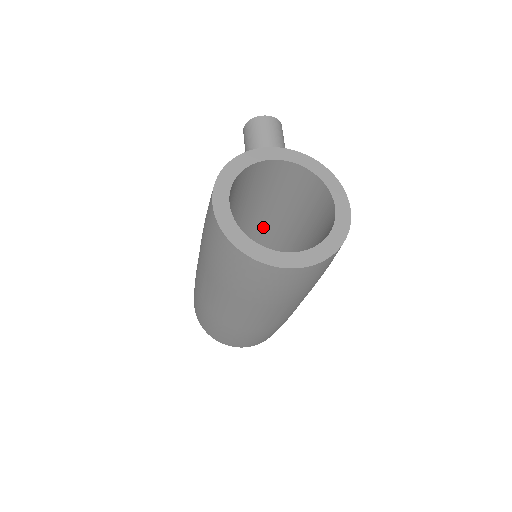
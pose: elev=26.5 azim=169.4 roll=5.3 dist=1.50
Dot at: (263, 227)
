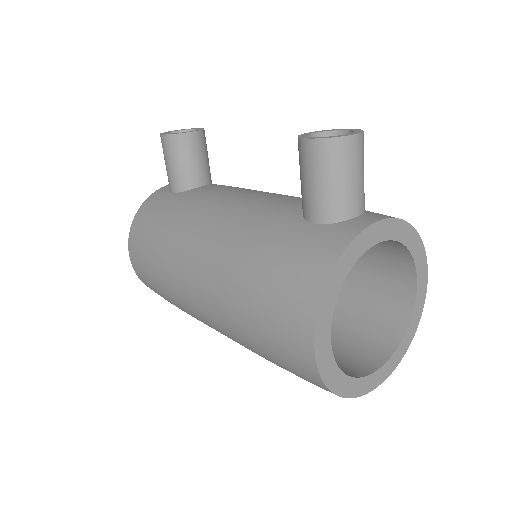
Dot at: occluded
